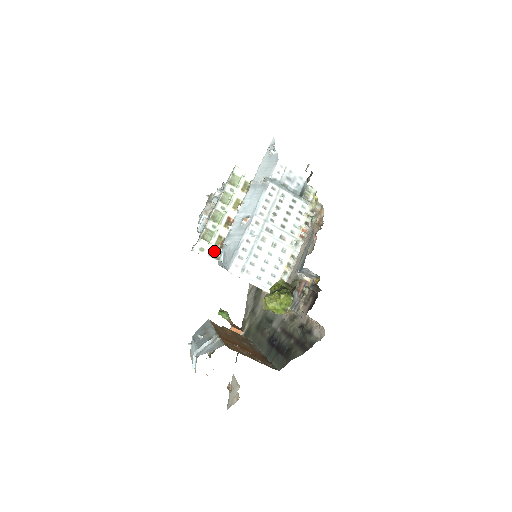
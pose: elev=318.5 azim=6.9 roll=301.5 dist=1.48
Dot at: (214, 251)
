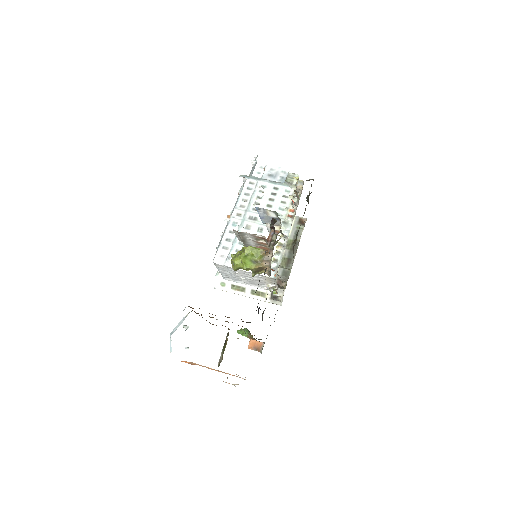
Dot at: (235, 282)
